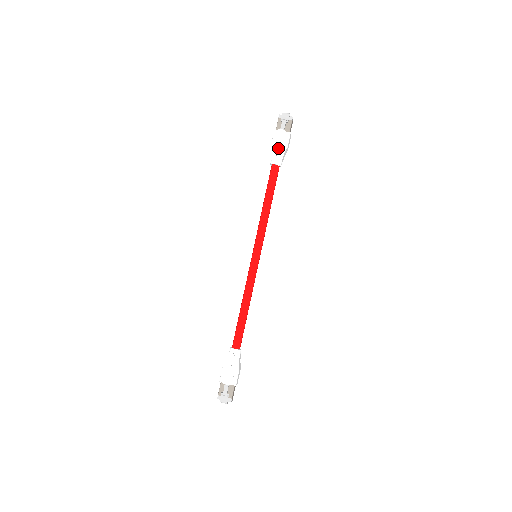
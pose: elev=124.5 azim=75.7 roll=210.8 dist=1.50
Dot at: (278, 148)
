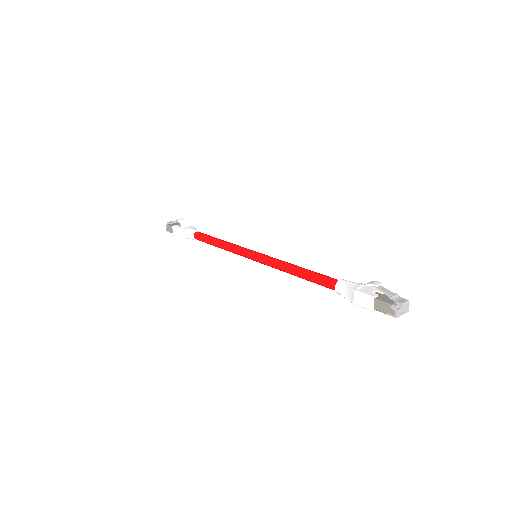
Dot at: (187, 227)
